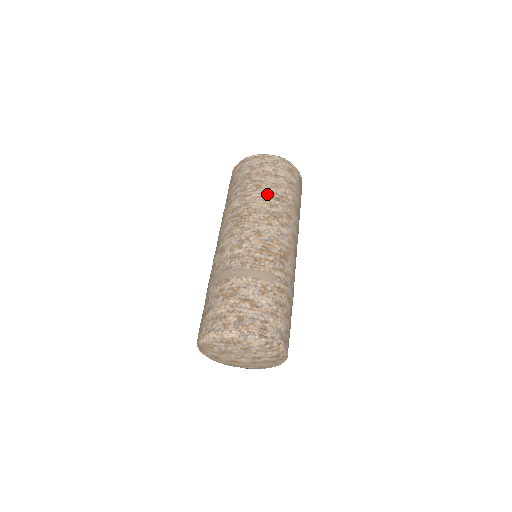
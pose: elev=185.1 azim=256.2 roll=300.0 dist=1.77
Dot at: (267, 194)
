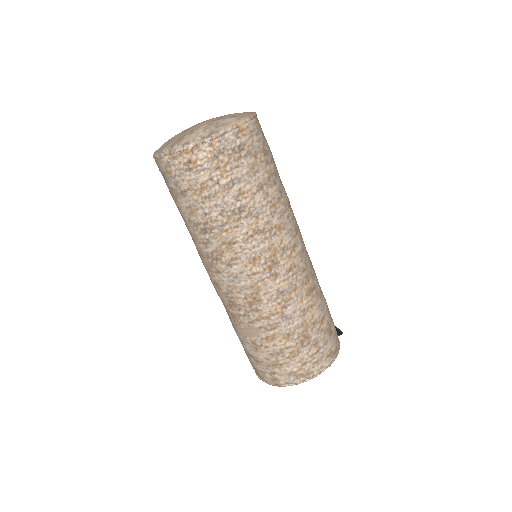
Dot at: (193, 229)
